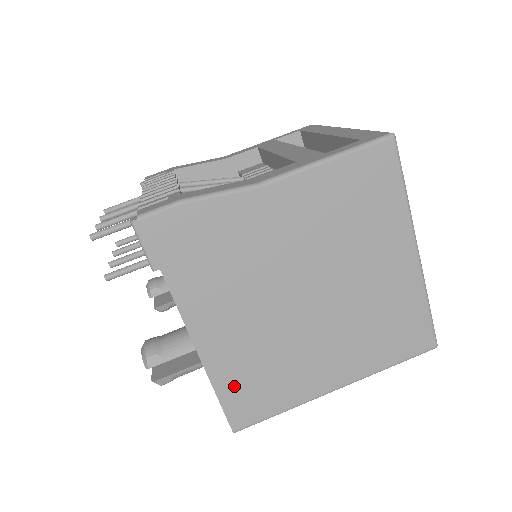
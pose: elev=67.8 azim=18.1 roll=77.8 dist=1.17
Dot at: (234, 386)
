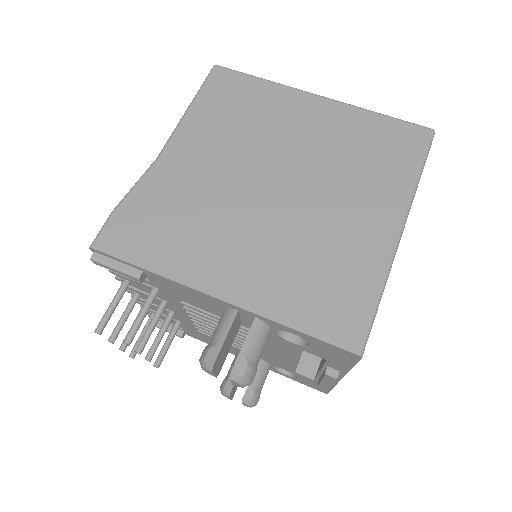
Dot at: (304, 308)
